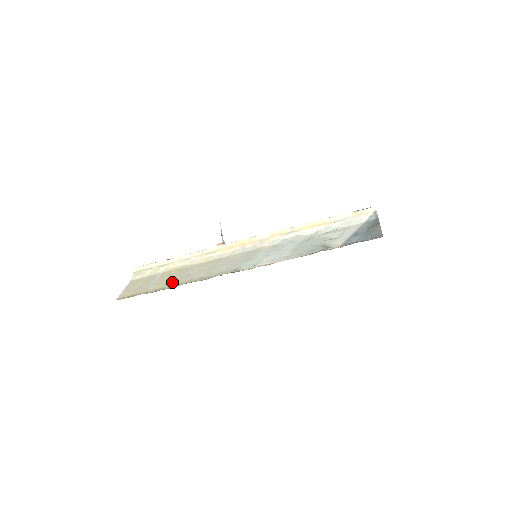
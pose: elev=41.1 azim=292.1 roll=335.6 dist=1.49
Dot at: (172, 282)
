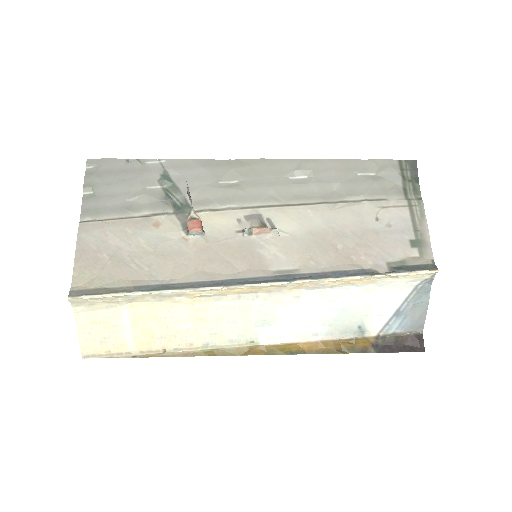
Dot at: (162, 342)
